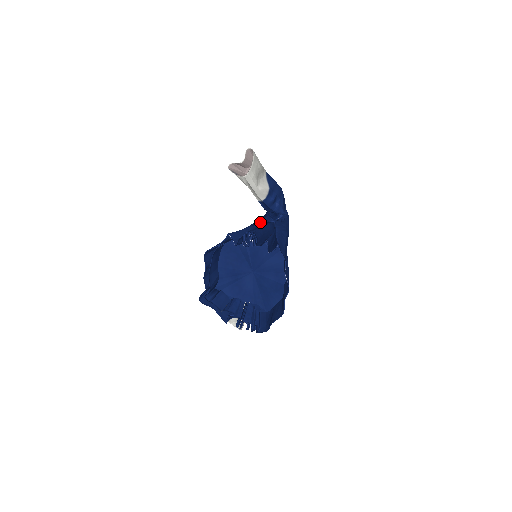
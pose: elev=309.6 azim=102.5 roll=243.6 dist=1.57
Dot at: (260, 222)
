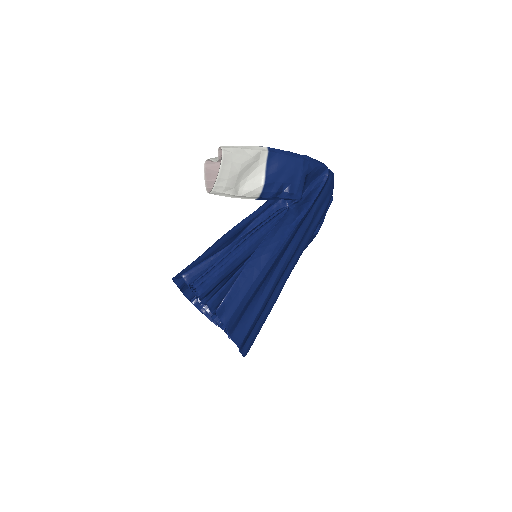
Dot at: (253, 225)
